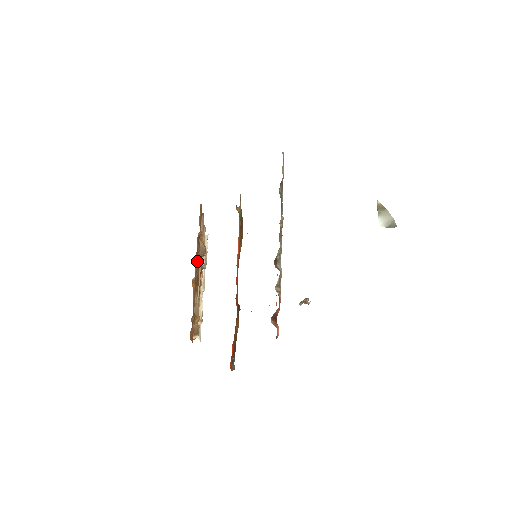
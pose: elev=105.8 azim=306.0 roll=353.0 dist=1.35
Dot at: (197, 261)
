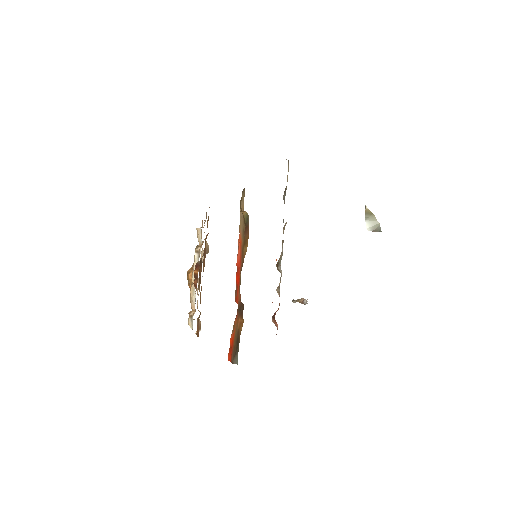
Dot at: (204, 261)
